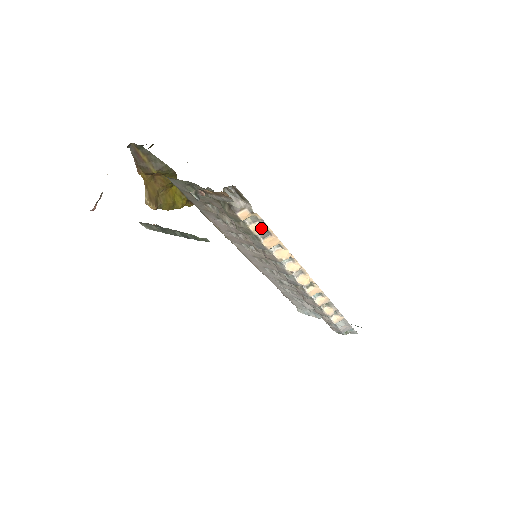
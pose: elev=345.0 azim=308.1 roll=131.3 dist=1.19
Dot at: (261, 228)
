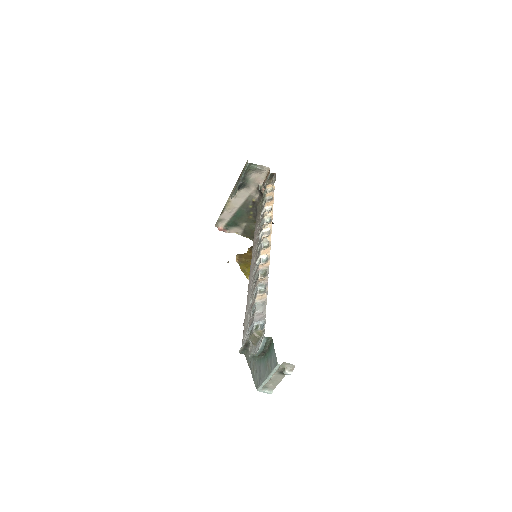
Dot at: (271, 194)
